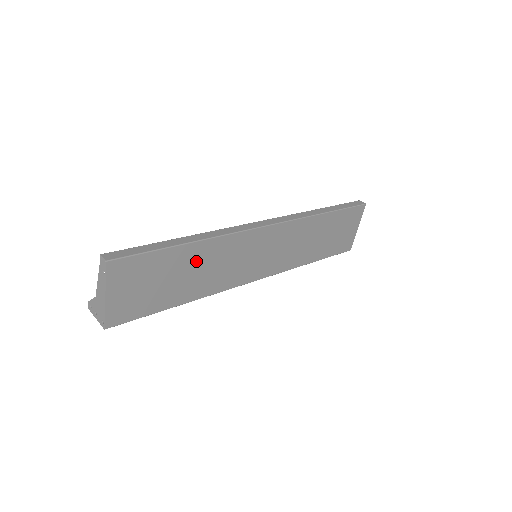
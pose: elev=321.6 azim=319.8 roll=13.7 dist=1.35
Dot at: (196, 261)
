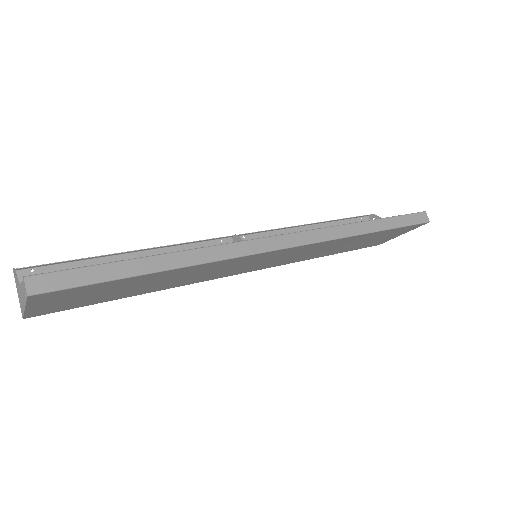
Dot at: (168, 277)
